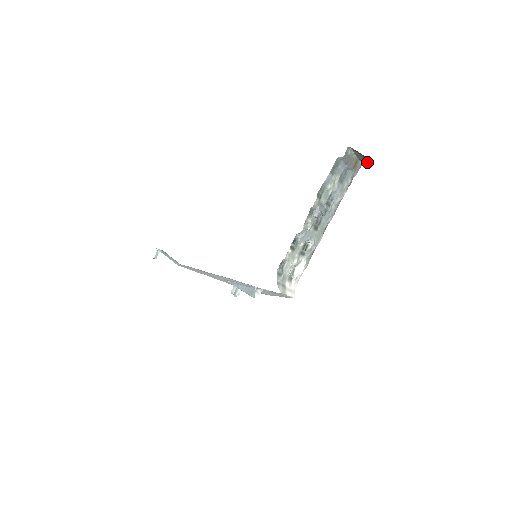
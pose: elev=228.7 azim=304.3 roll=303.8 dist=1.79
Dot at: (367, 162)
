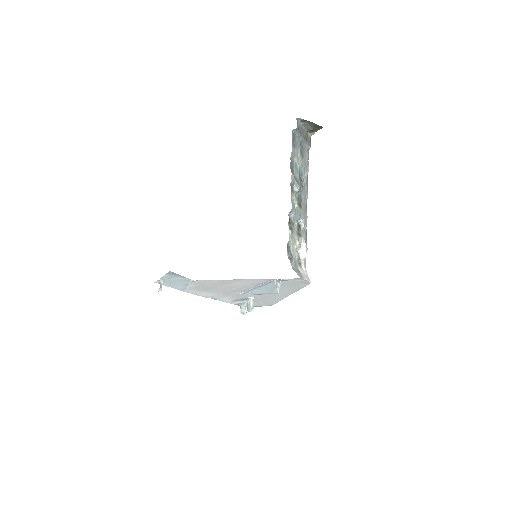
Dot at: (315, 131)
